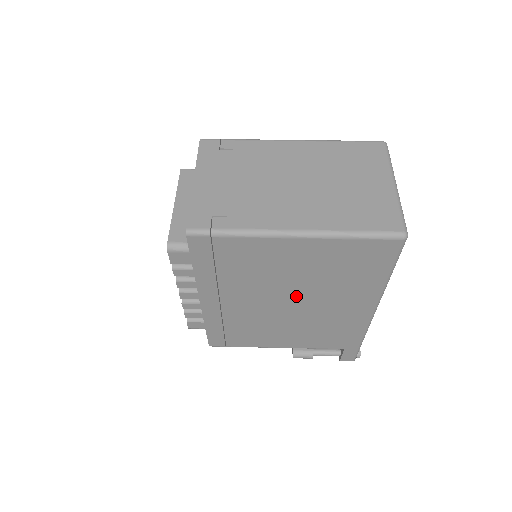
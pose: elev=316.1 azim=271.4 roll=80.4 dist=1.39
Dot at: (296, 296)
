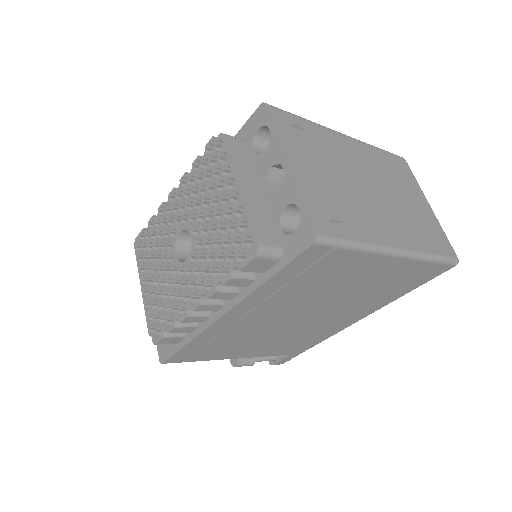
Dot at: (321, 309)
